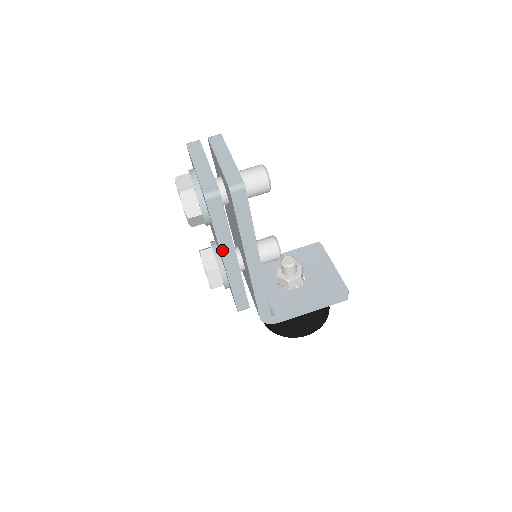
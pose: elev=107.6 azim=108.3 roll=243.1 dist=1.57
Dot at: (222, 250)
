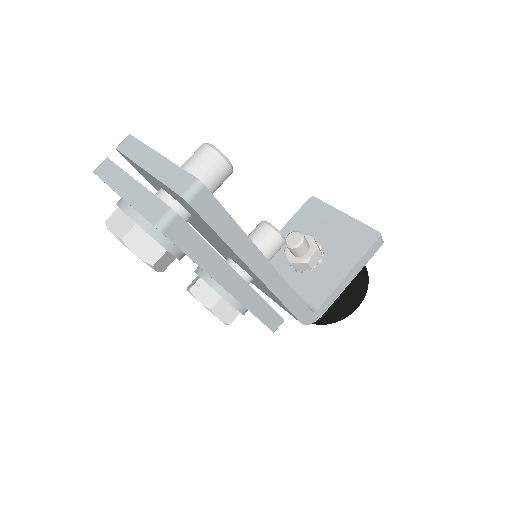
Dot at: (218, 279)
